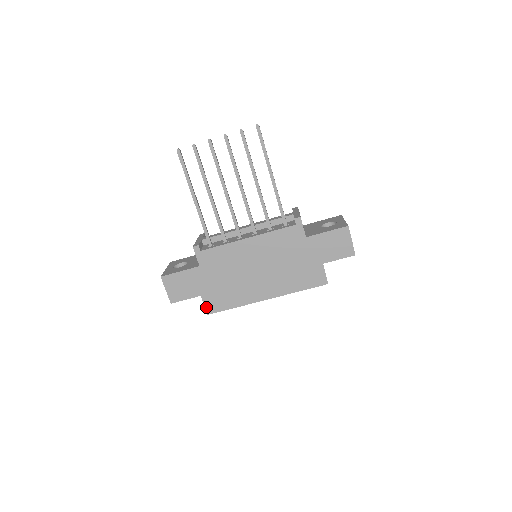
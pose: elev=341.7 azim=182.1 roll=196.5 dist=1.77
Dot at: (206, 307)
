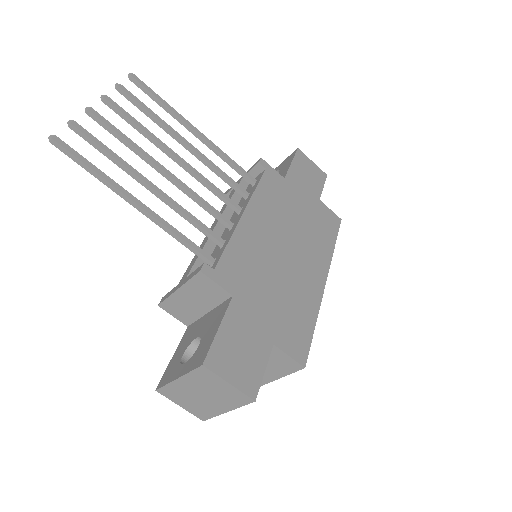
Dot at: (293, 357)
